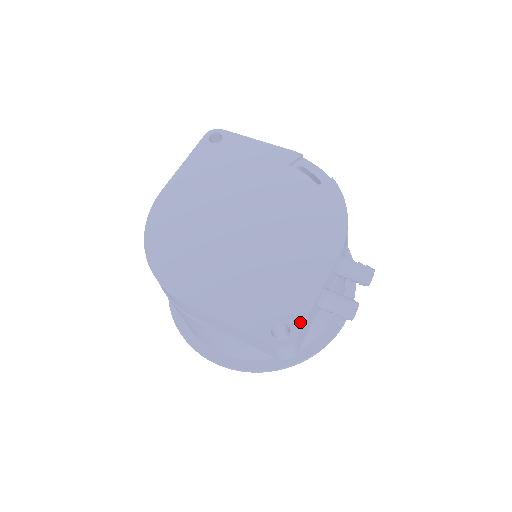
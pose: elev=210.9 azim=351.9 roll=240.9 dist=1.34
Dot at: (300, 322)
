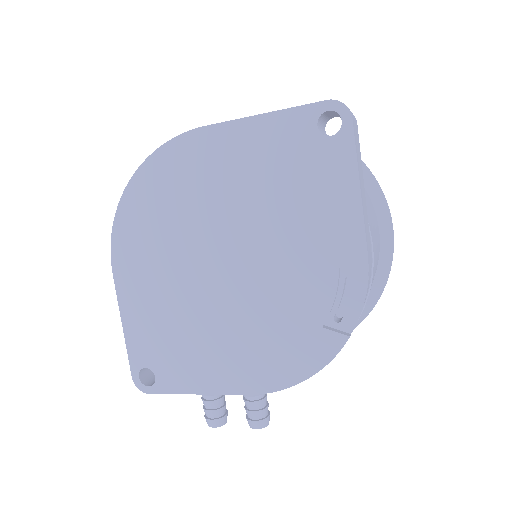
Dot at: (164, 390)
